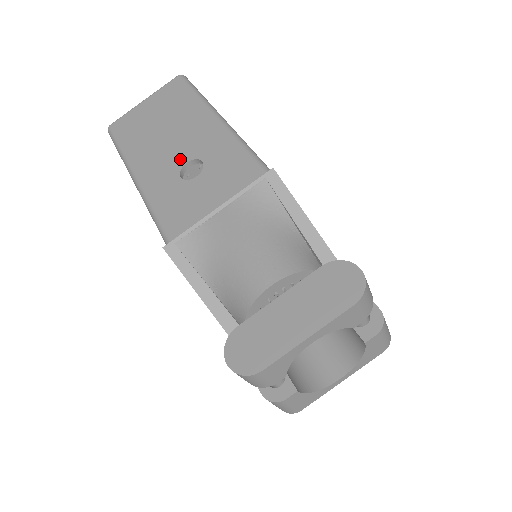
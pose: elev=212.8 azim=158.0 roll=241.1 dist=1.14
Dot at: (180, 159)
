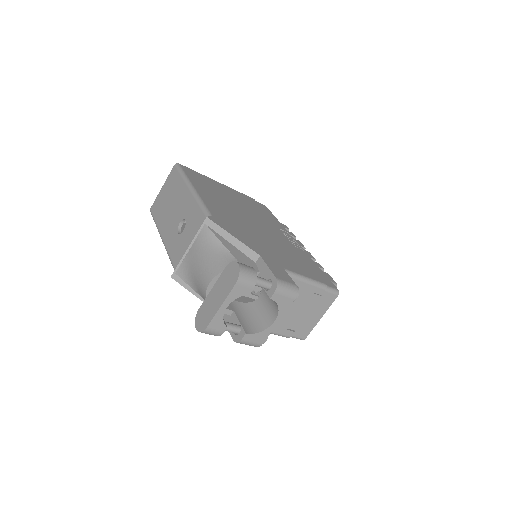
Dot at: (177, 222)
